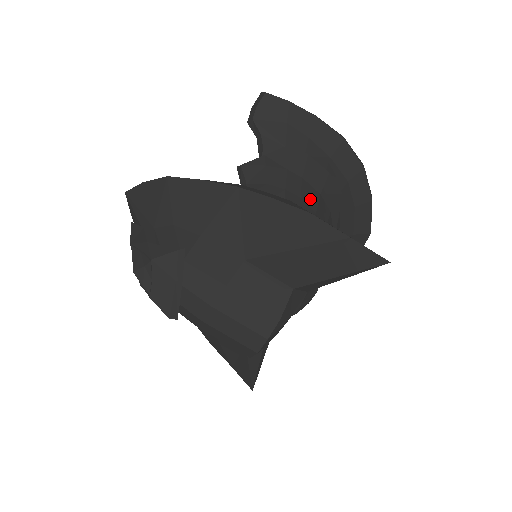
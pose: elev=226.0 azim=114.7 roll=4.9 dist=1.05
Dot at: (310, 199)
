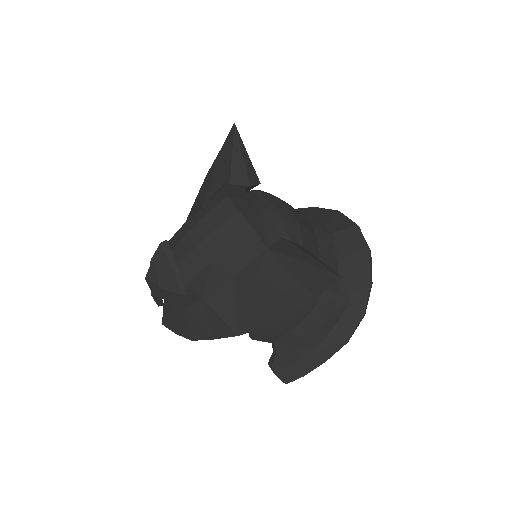
Dot at: occluded
